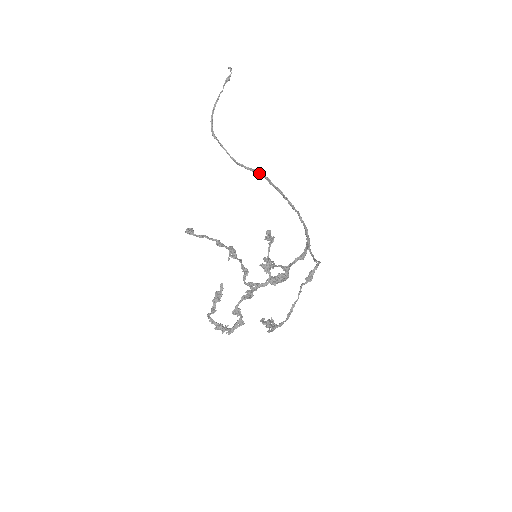
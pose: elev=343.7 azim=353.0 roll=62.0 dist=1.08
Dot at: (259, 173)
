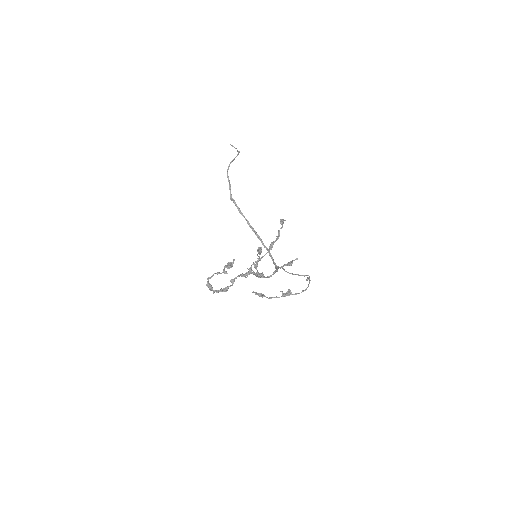
Dot at: (242, 213)
